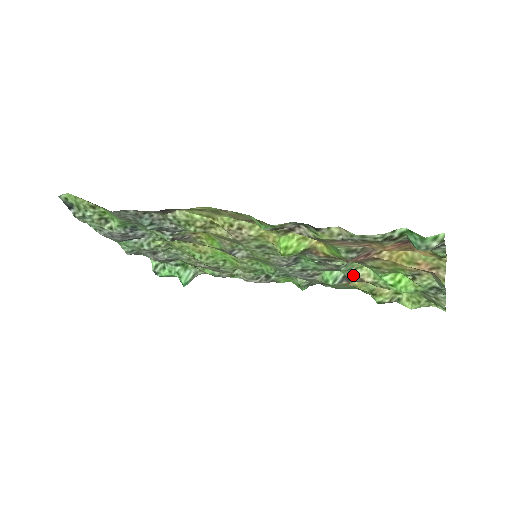
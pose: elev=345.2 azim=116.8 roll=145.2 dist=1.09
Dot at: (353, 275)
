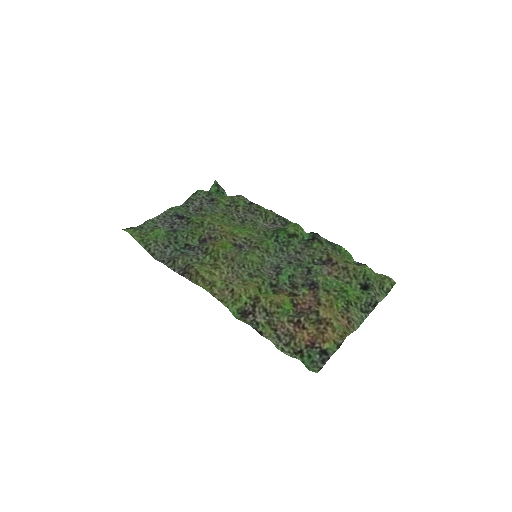
Dot at: (323, 271)
